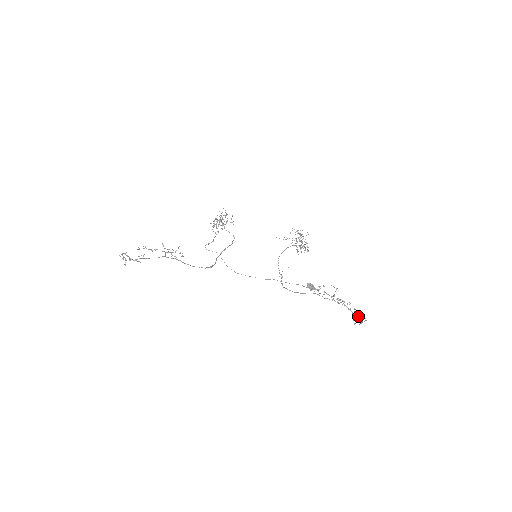
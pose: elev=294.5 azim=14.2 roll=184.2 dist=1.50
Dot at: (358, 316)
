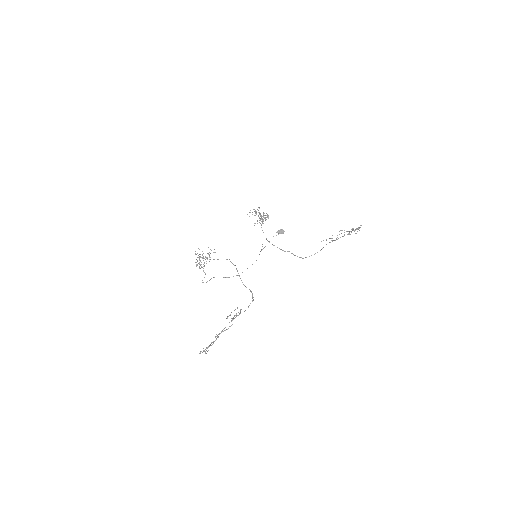
Dot at: occluded
